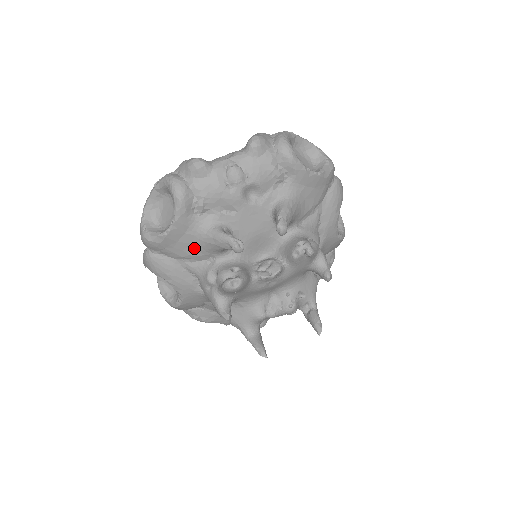
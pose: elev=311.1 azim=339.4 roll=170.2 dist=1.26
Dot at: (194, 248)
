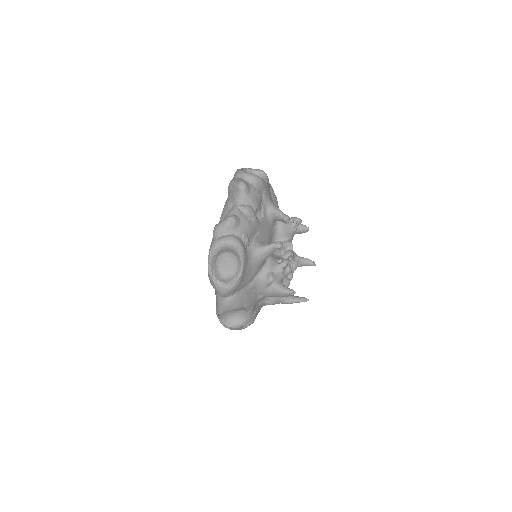
Dot at: (252, 271)
